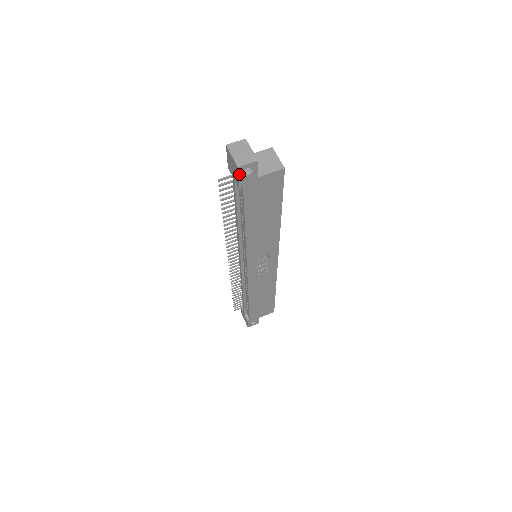
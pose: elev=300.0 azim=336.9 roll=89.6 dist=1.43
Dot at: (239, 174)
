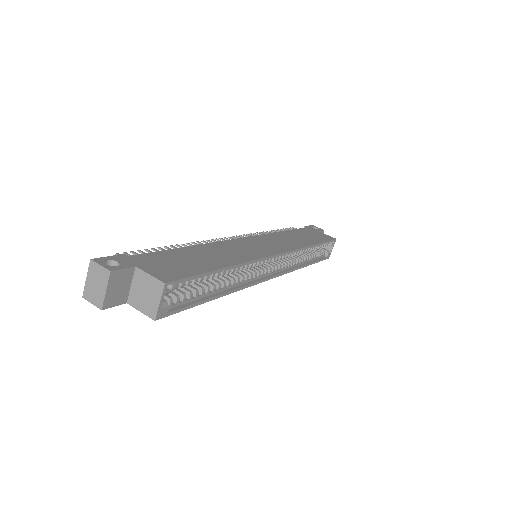
Dot at: occluded
